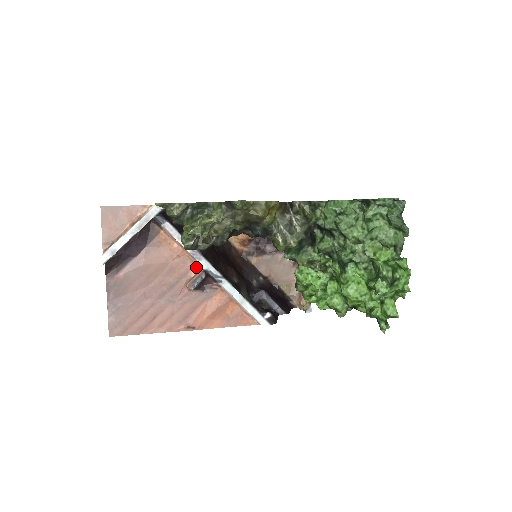
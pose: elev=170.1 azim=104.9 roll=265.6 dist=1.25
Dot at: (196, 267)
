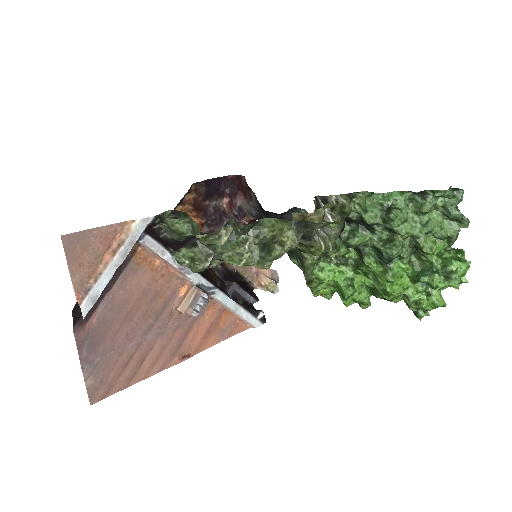
Dot at: (183, 283)
